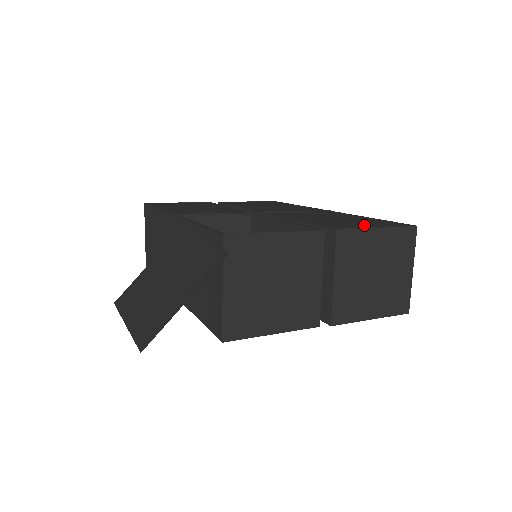
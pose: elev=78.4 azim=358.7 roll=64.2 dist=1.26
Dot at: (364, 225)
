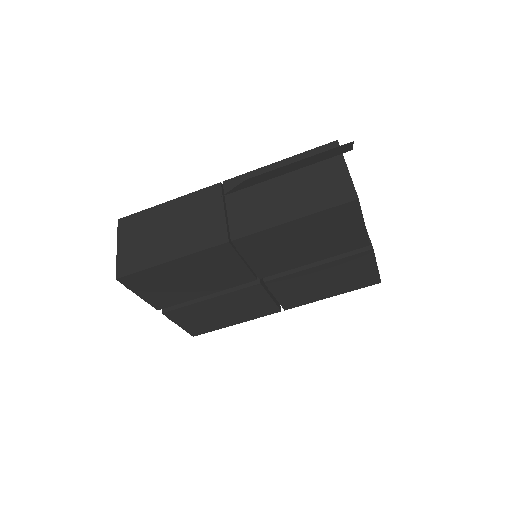
Dot at: occluded
